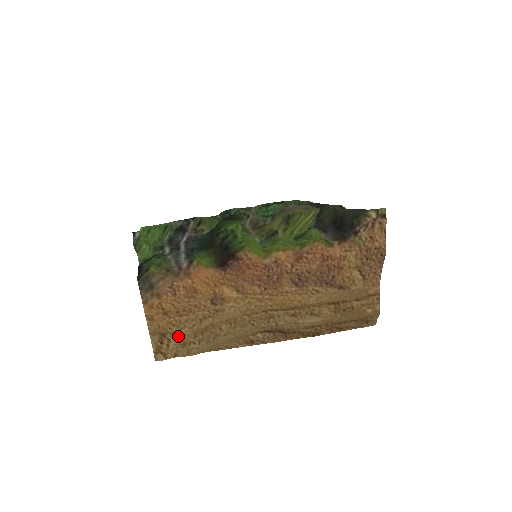
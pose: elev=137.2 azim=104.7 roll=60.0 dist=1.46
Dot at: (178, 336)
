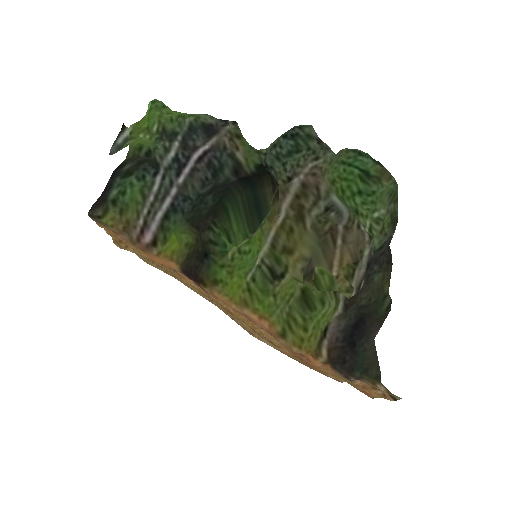
Dot at: (136, 252)
